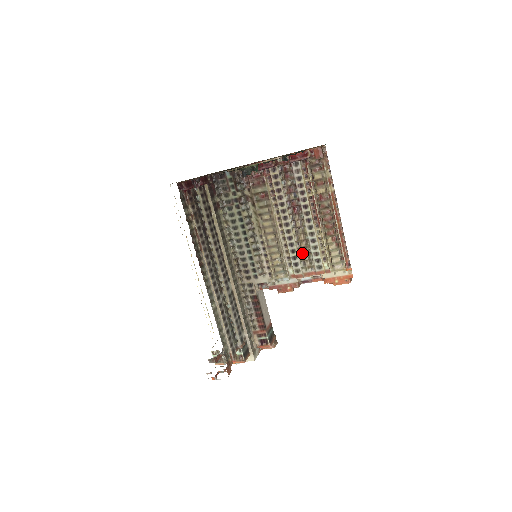
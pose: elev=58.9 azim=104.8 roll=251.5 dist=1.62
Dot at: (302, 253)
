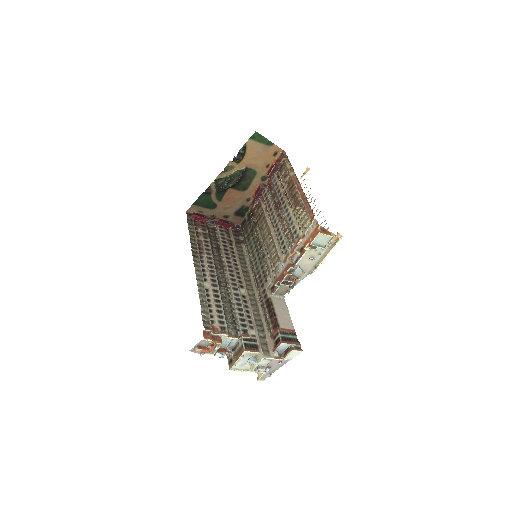
Dot at: (286, 235)
